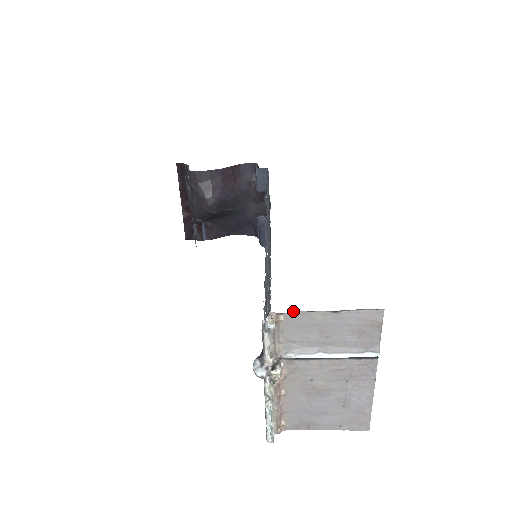
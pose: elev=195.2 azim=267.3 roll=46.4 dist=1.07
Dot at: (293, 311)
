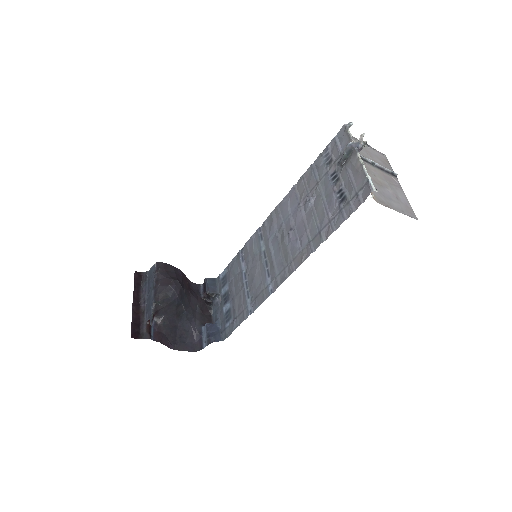
Dot at: (352, 137)
